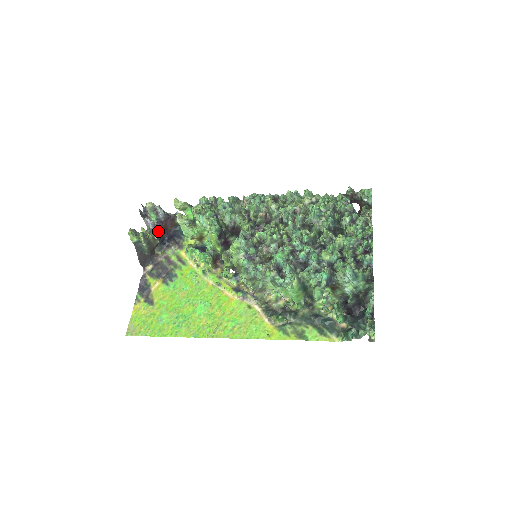
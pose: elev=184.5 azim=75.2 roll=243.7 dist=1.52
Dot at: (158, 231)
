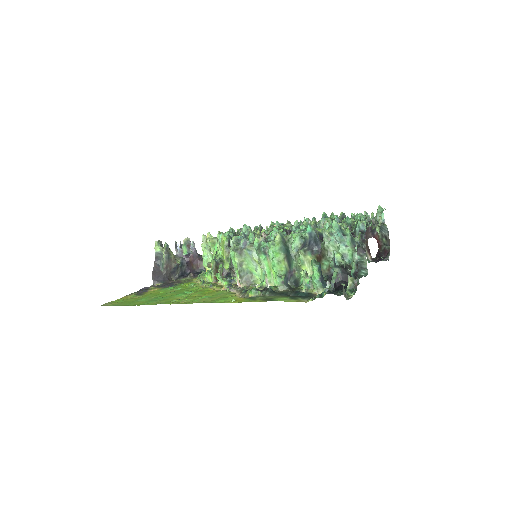
Dot at: (183, 260)
